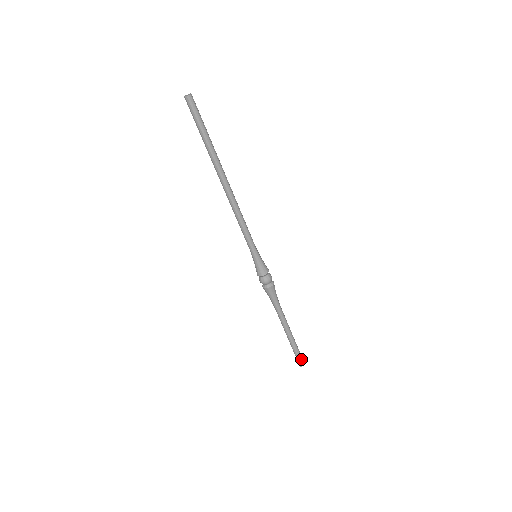
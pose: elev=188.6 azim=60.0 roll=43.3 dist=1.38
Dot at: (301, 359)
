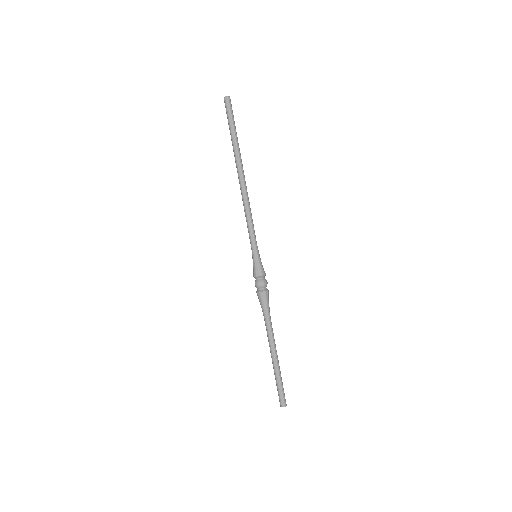
Dot at: (284, 396)
